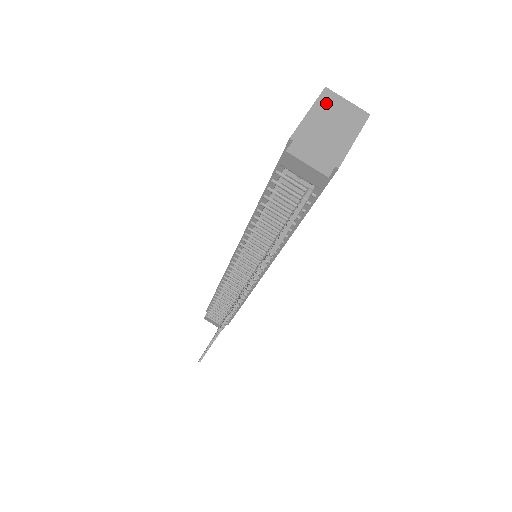
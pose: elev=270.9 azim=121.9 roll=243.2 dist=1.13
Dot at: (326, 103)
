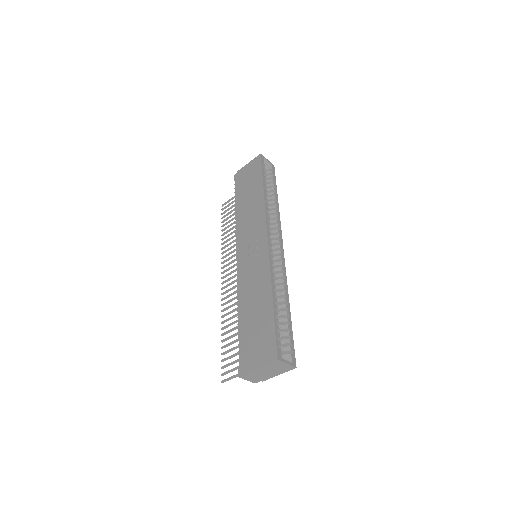
Dot at: (273, 365)
